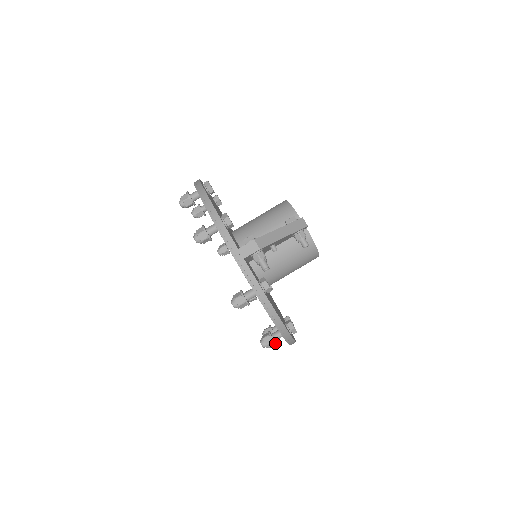
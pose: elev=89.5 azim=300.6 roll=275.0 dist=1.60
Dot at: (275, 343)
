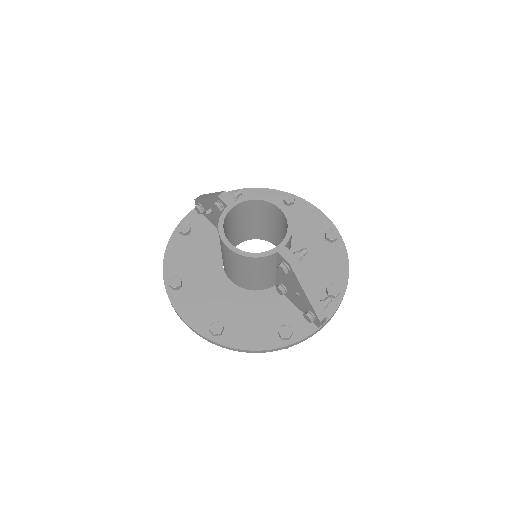
Dot at: occluded
